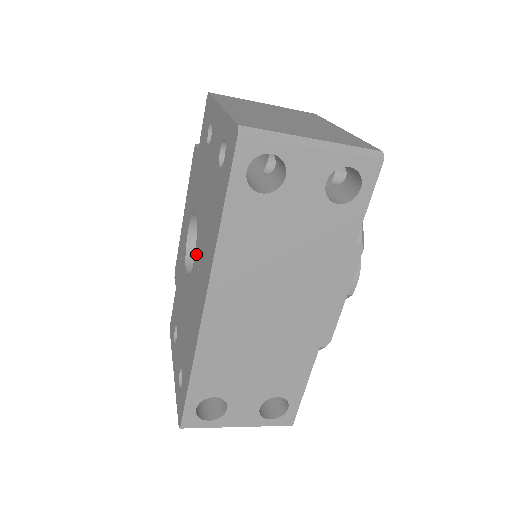
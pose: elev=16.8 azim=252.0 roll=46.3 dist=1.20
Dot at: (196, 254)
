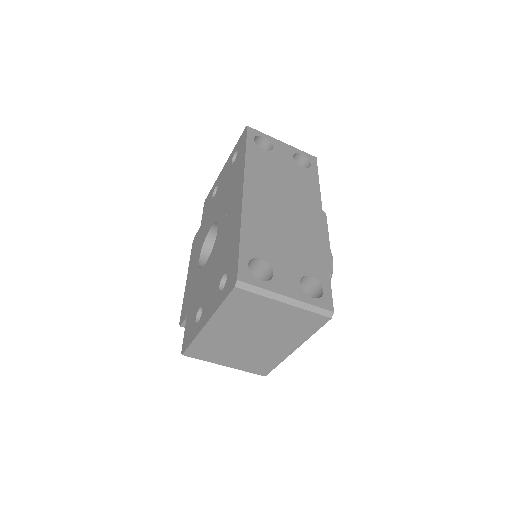
Dot at: (220, 222)
